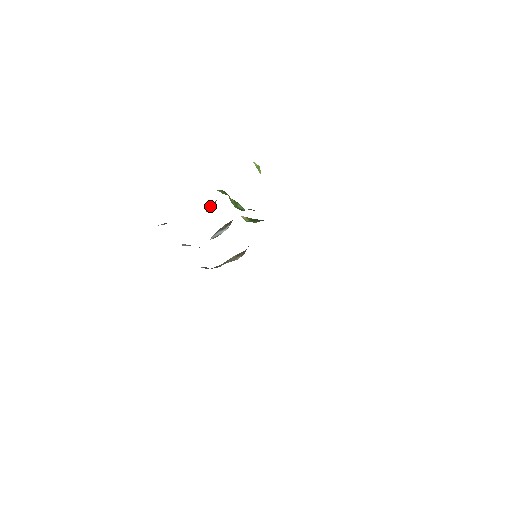
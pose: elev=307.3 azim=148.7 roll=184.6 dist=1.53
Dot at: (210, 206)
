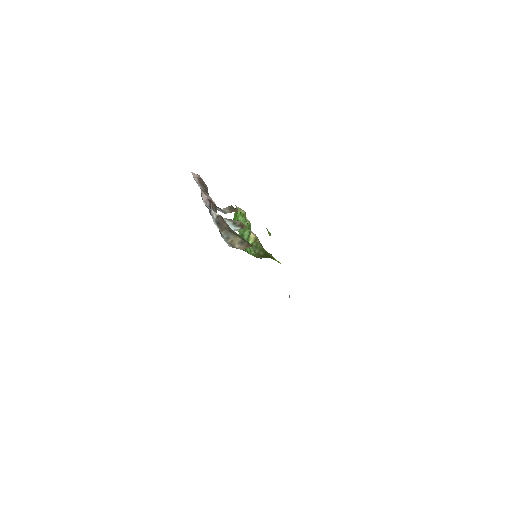
Dot at: (230, 209)
